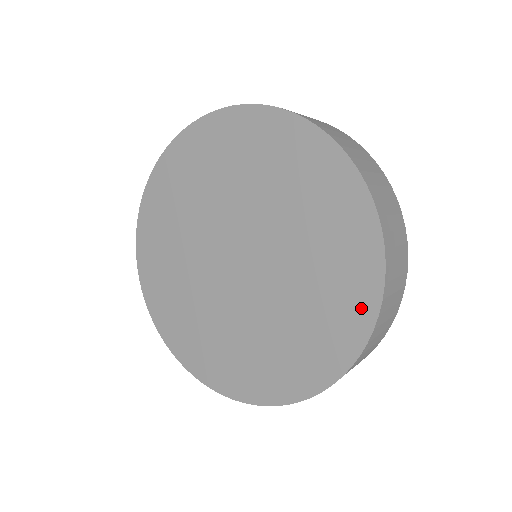
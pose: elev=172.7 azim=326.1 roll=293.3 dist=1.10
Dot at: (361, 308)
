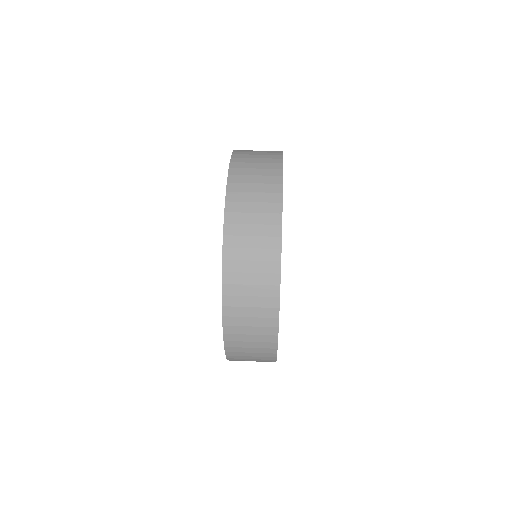
Dot at: occluded
